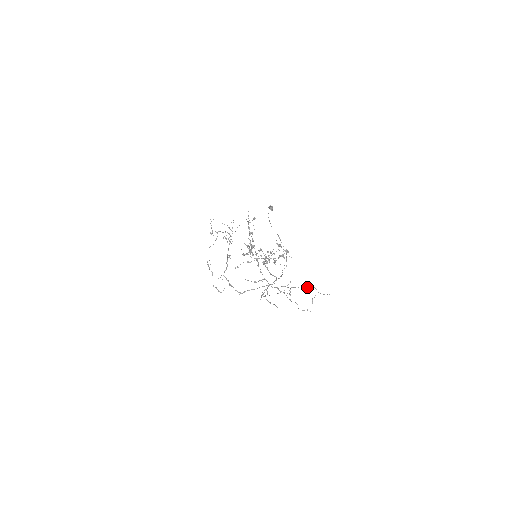
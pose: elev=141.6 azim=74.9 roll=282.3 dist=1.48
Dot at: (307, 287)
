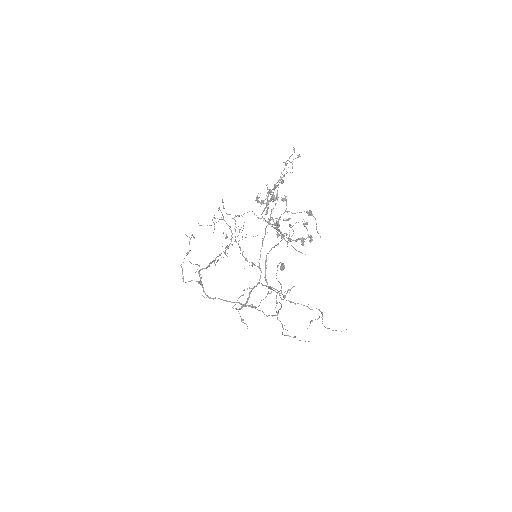
Dot at: occluded
